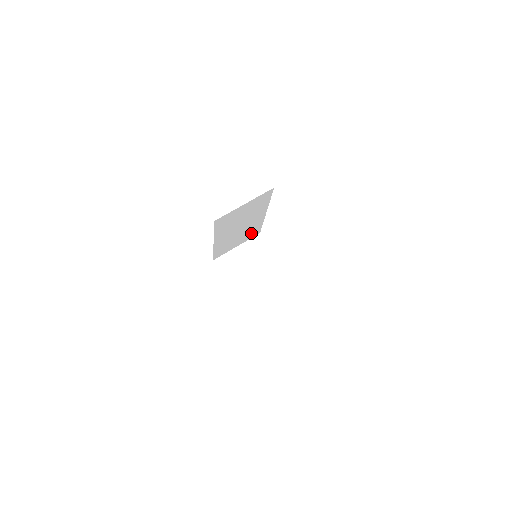
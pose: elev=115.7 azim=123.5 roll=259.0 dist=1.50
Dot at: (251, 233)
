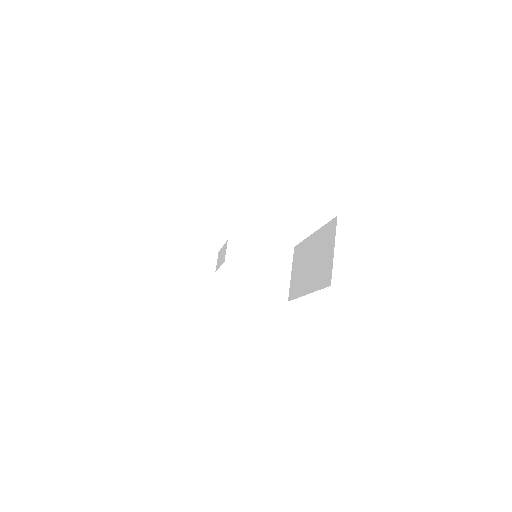
Dot at: occluded
